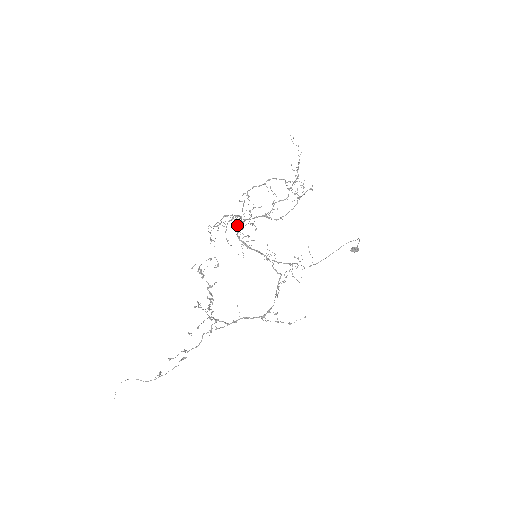
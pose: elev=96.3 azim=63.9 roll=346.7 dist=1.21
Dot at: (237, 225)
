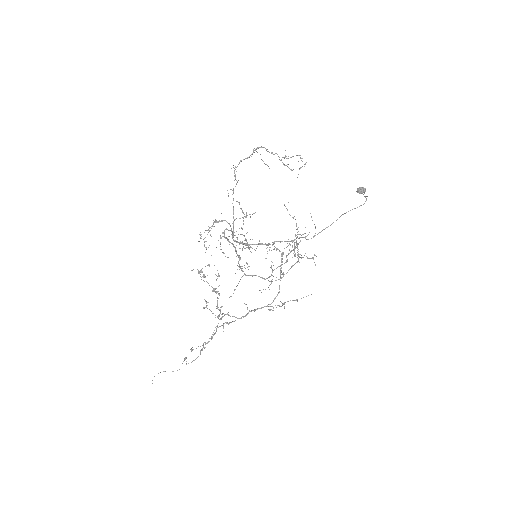
Dot at: (231, 230)
